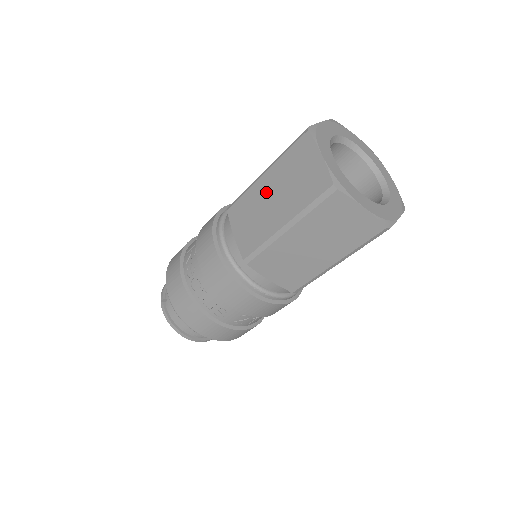
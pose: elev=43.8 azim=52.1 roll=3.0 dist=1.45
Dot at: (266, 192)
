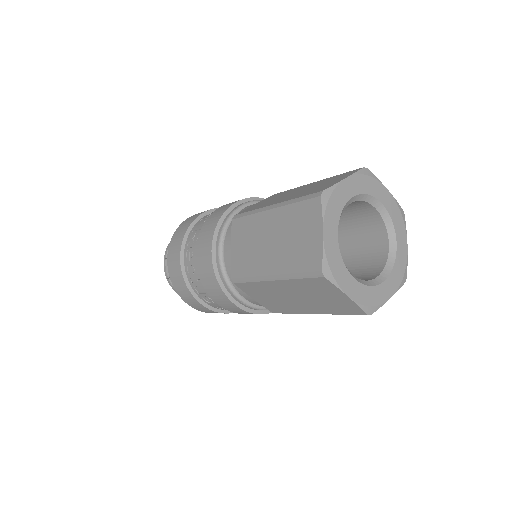
Dot at: (267, 230)
